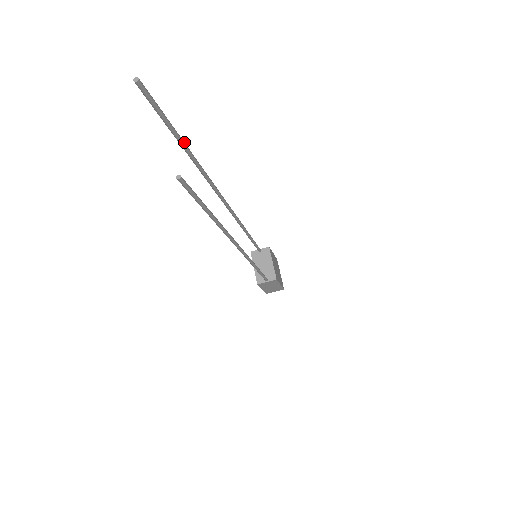
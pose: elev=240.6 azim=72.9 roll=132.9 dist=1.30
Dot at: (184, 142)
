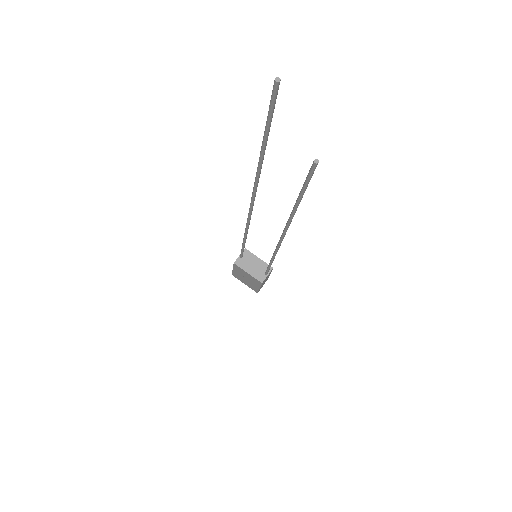
Dot at: (264, 145)
